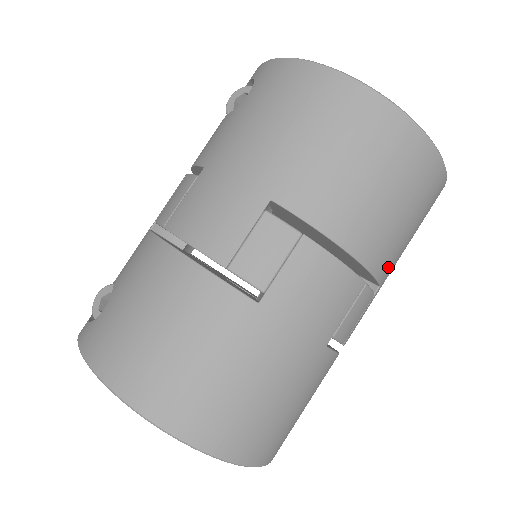
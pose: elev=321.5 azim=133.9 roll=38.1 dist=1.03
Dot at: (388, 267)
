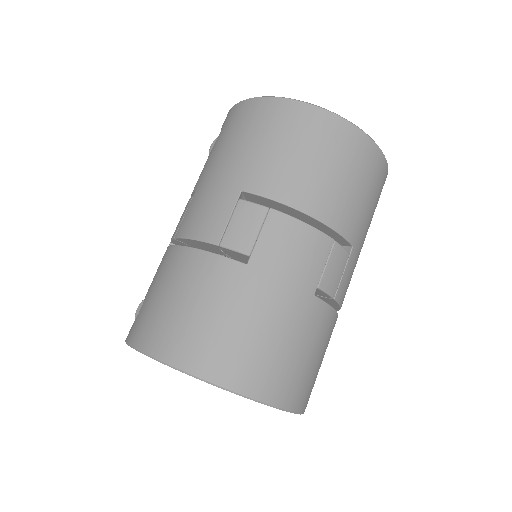
Dot at: (353, 228)
